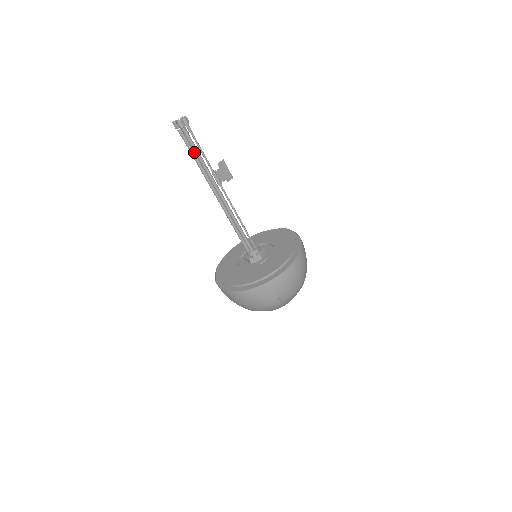
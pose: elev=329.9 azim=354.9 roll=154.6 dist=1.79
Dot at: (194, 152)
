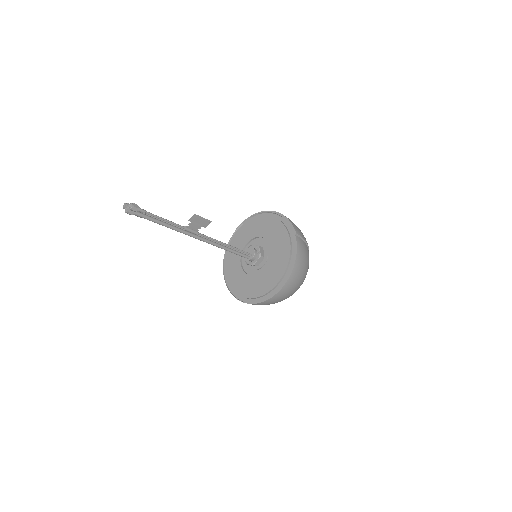
Dot at: (157, 219)
